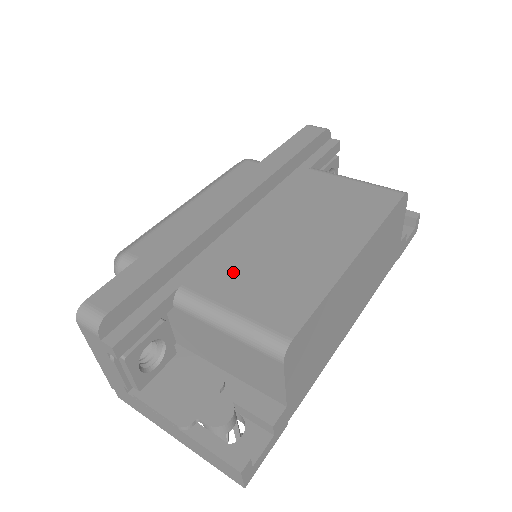
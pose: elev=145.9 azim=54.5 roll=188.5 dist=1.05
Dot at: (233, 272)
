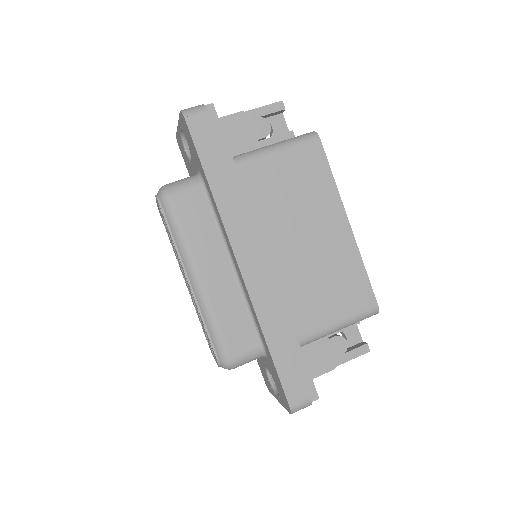
Dot at: (310, 302)
